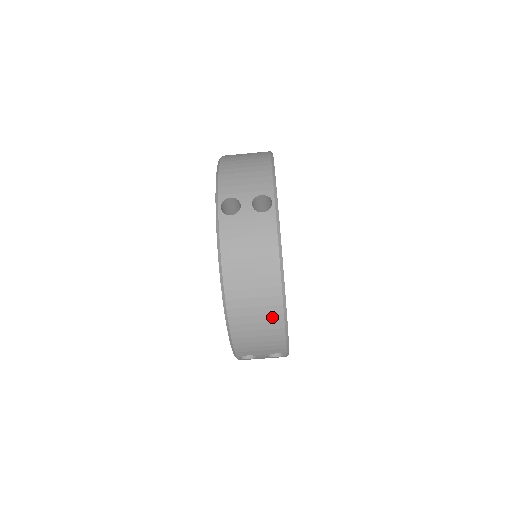
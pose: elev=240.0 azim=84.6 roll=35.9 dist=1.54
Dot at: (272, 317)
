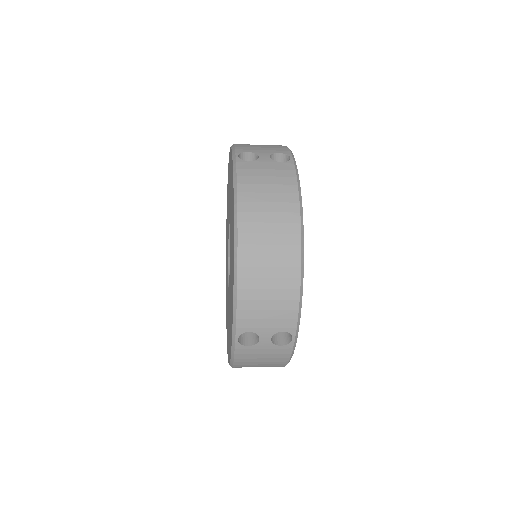
Dot at: occluded
